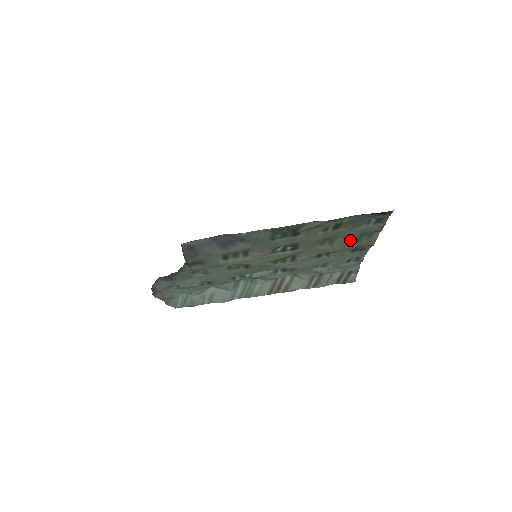
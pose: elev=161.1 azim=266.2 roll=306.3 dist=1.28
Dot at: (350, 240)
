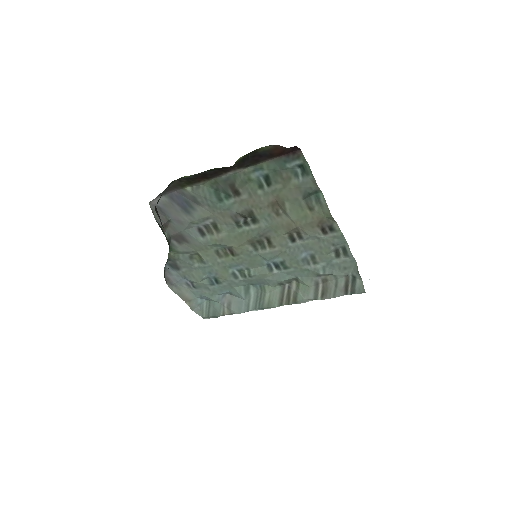
Dot at: (301, 207)
